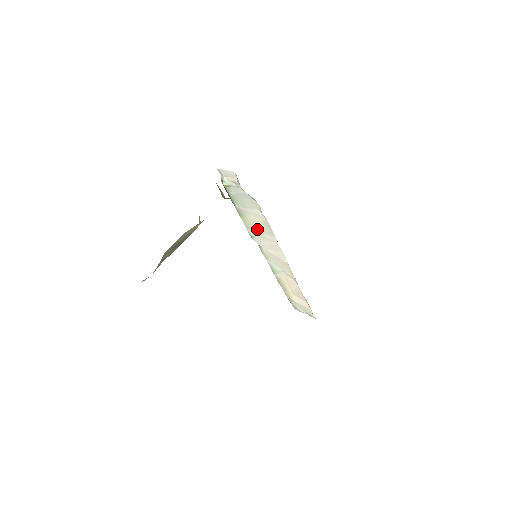
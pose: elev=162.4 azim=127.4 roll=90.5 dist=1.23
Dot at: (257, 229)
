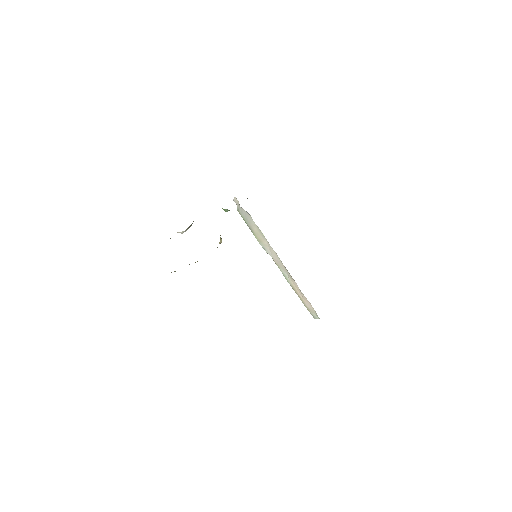
Dot at: (261, 239)
